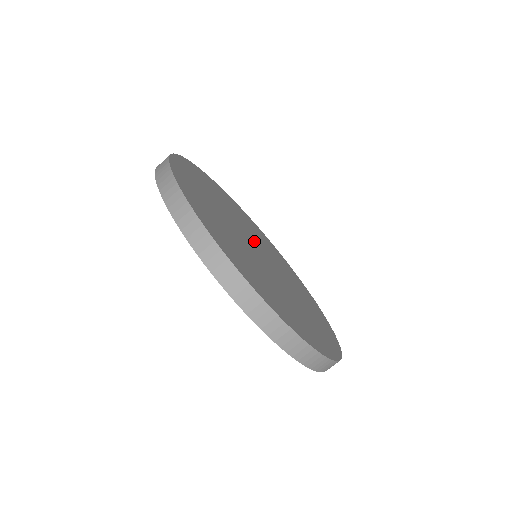
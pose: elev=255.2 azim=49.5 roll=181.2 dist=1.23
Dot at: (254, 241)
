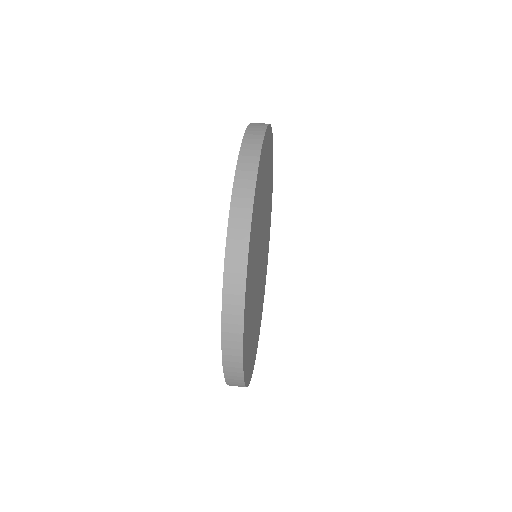
Dot at: occluded
